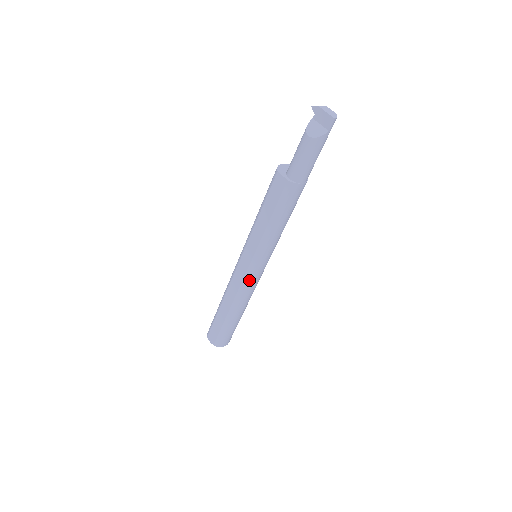
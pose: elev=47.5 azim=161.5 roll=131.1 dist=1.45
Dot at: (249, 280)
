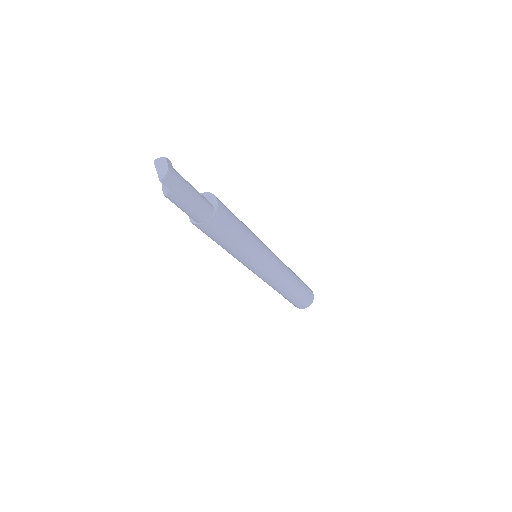
Dot at: (261, 276)
